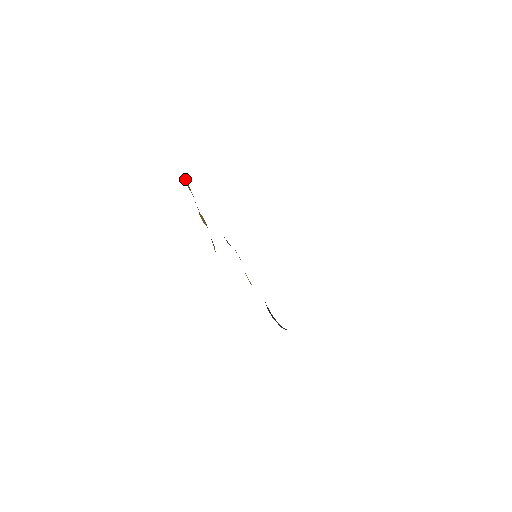
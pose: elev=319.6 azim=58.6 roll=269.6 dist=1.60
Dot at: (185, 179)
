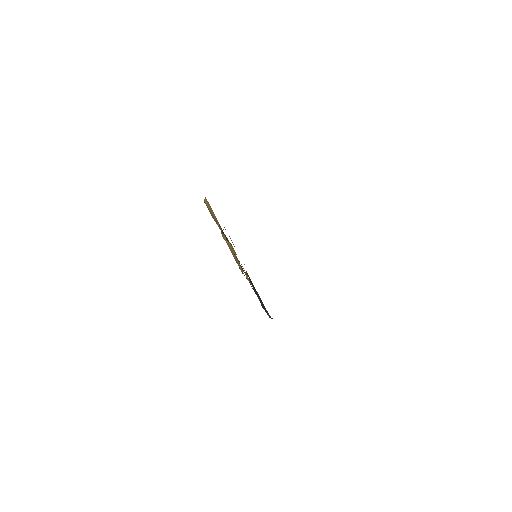
Dot at: (206, 199)
